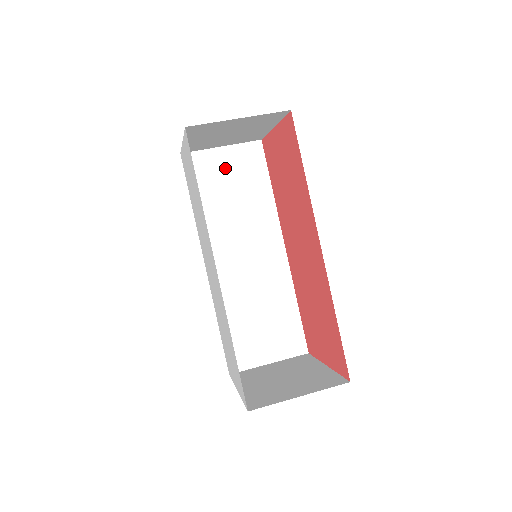
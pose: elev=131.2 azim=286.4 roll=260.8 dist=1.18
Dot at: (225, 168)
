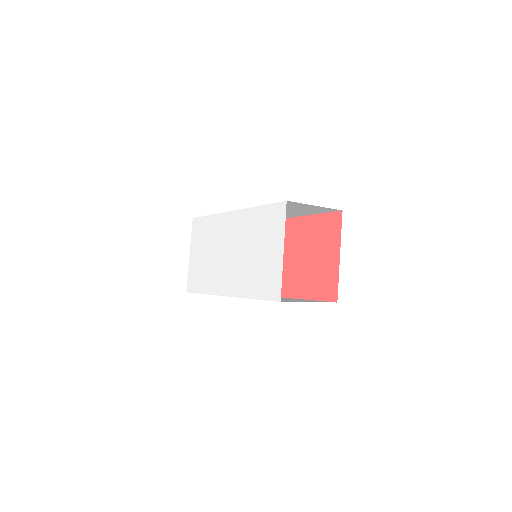
Dot at: occluded
